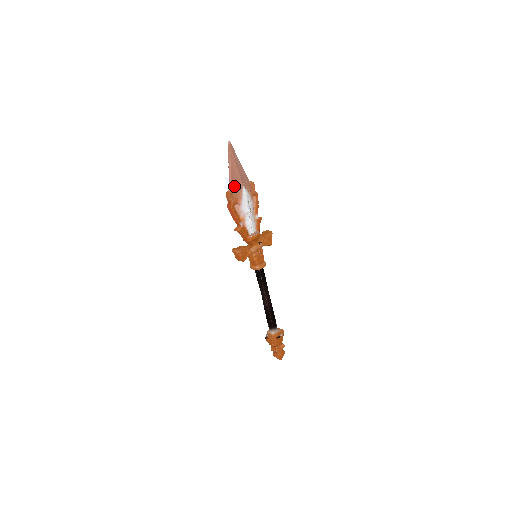
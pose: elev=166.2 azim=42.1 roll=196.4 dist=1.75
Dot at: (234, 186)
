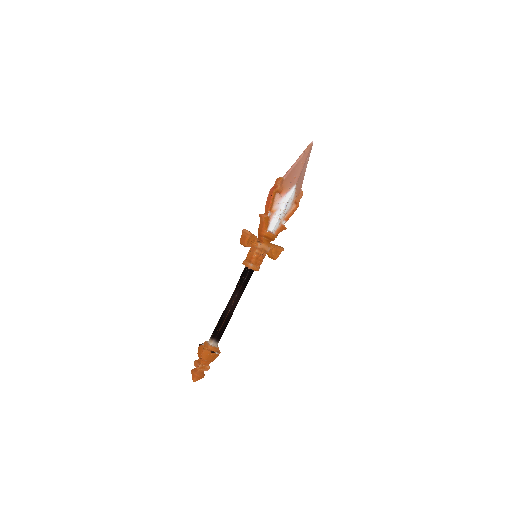
Dot at: (289, 178)
